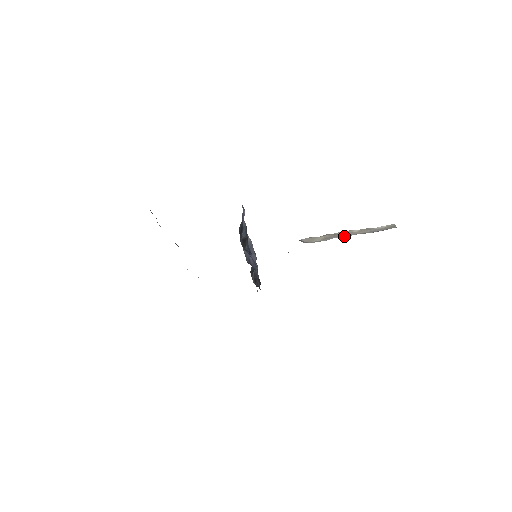
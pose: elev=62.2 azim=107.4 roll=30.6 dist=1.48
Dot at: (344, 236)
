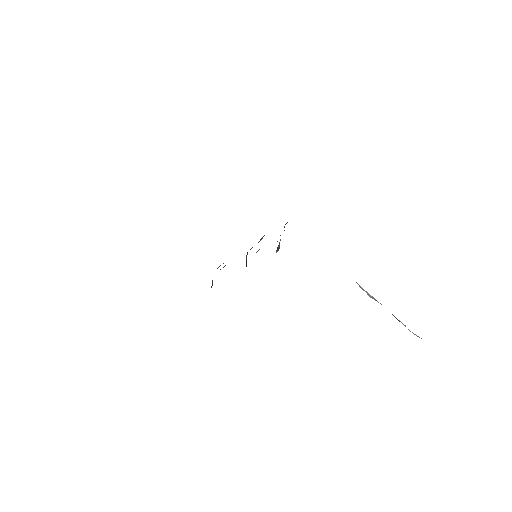
Dot at: occluded
